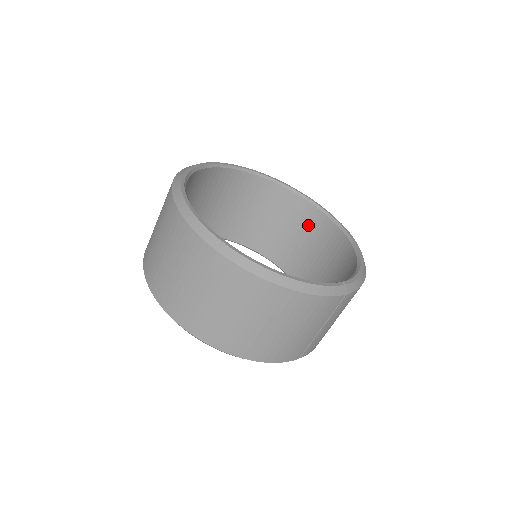
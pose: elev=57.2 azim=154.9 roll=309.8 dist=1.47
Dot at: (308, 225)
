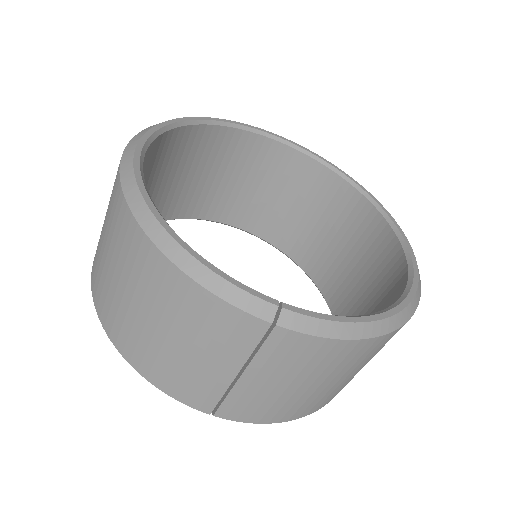
Dot at: (380, 264)
